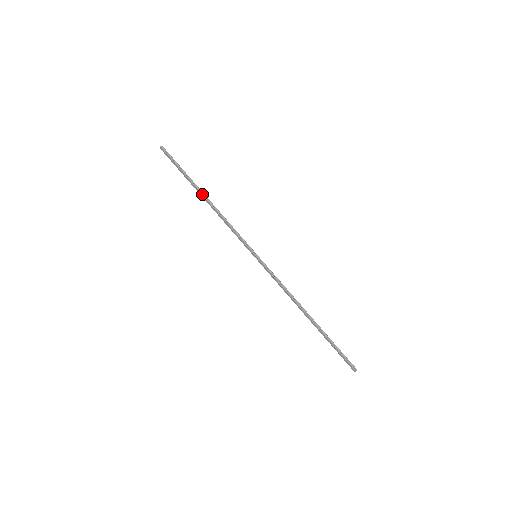
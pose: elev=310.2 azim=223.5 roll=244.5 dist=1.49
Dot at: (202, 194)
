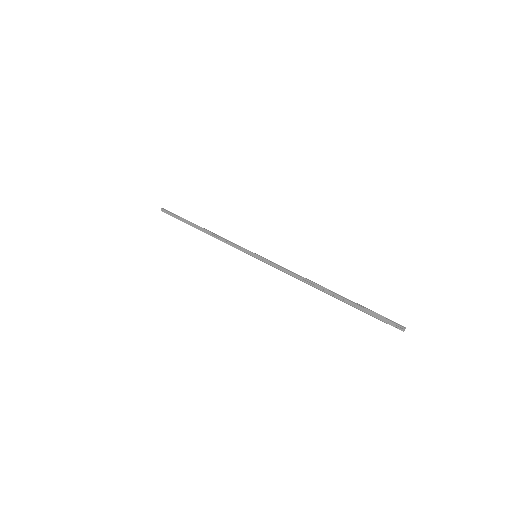
Dot at: (199, 226)
